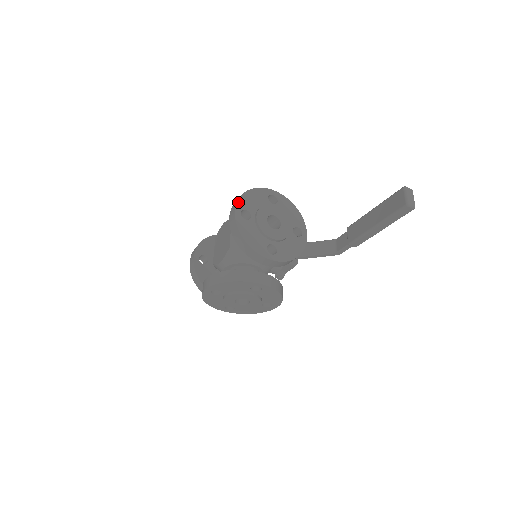
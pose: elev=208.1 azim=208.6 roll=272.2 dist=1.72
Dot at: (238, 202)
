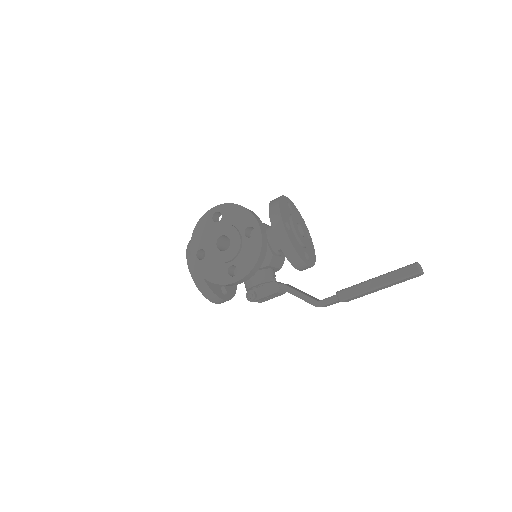
Dot at: (291, 201)
